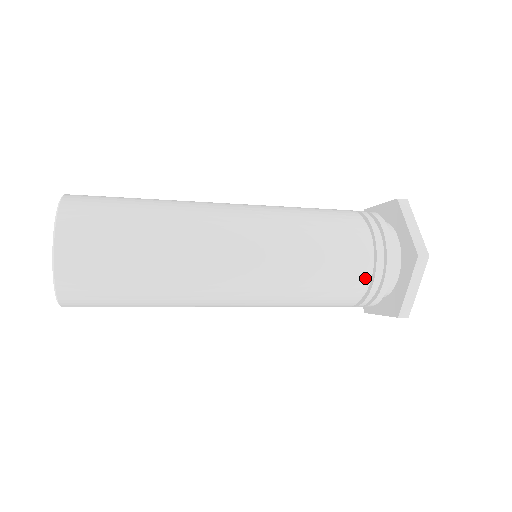
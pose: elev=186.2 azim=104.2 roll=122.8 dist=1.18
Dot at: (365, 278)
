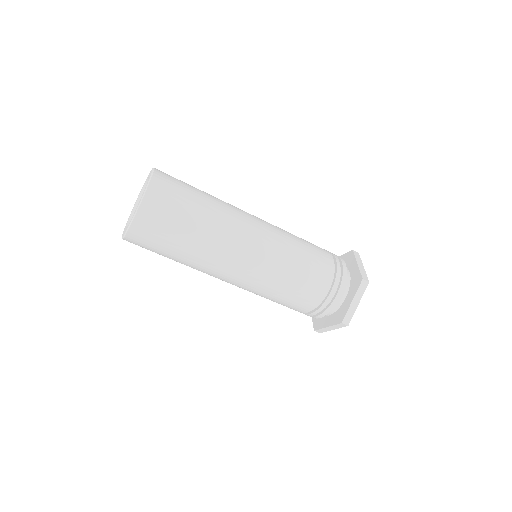
Dot at: (330, 255)
